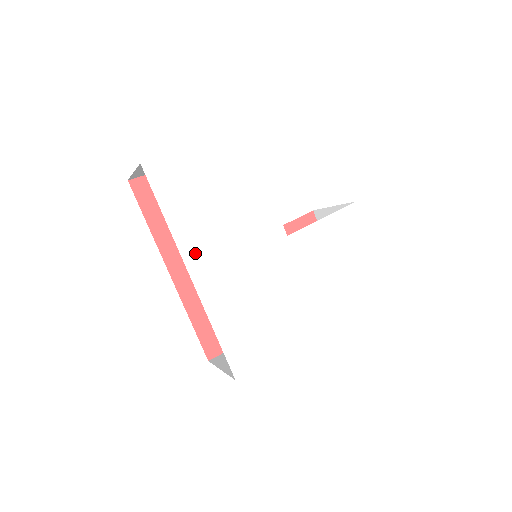
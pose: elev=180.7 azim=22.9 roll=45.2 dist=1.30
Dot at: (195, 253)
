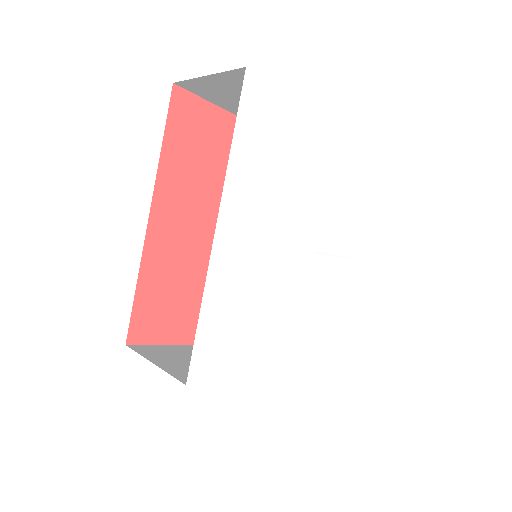
Dot at: (235, 207)
